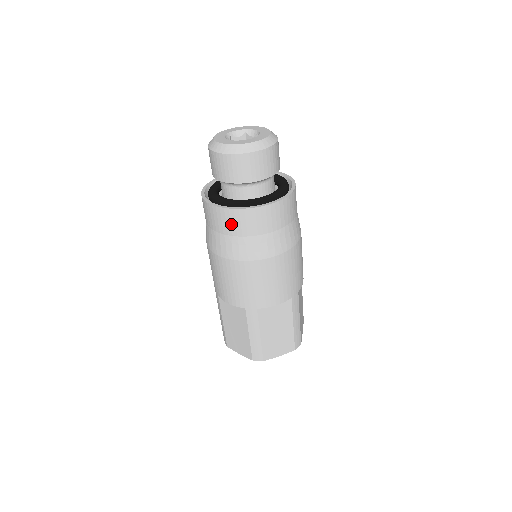
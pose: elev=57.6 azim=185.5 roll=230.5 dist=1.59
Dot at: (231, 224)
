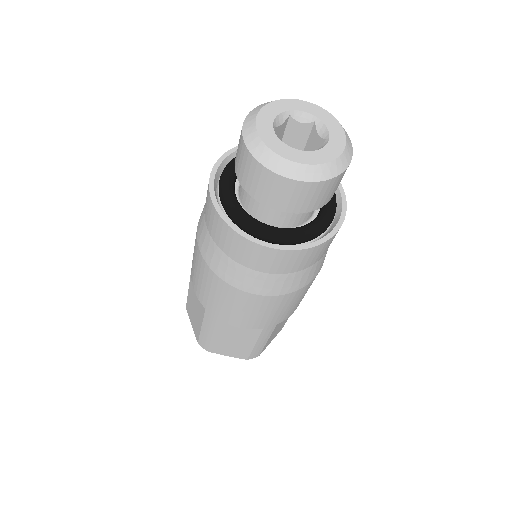
Dot at: (221, 236)
